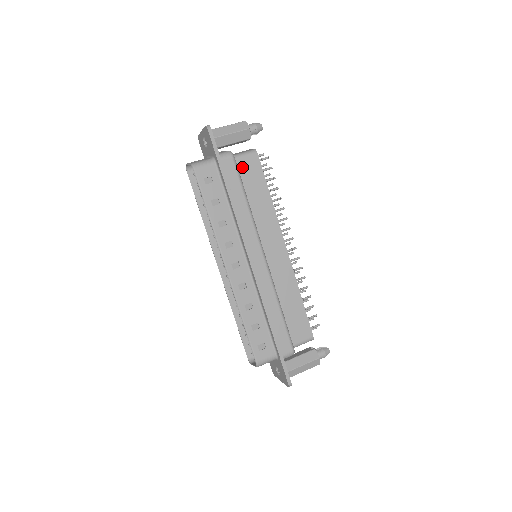
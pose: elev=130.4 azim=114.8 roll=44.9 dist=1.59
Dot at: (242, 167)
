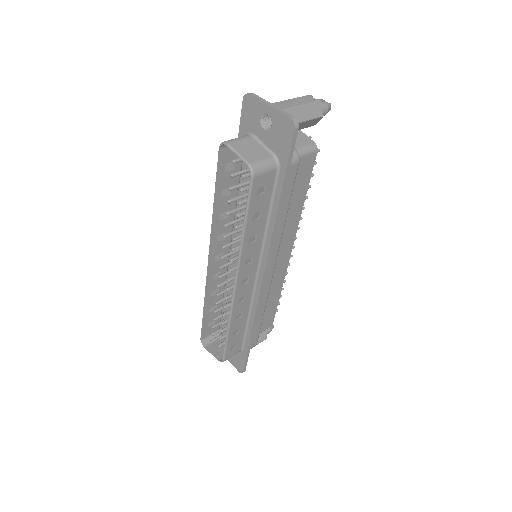
Dot at: occluded
